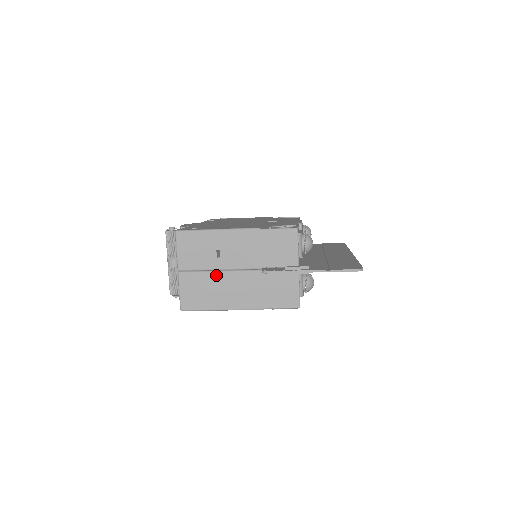
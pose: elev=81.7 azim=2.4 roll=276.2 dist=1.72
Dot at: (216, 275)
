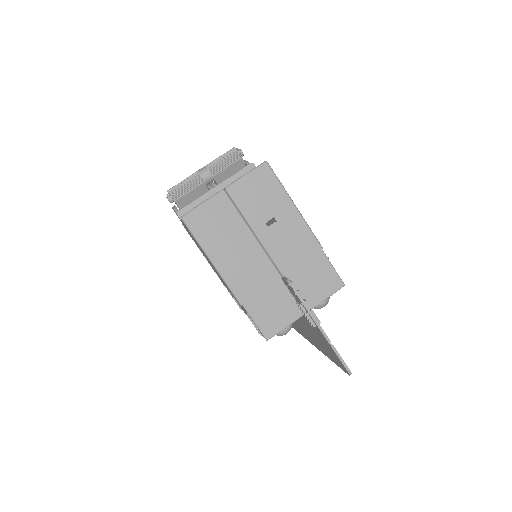
Dot at: (247, 233)
